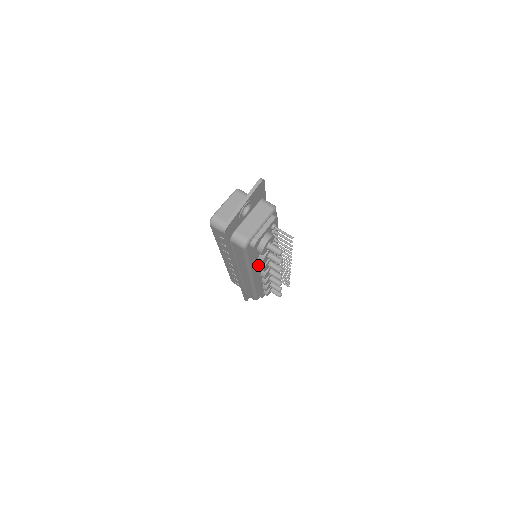
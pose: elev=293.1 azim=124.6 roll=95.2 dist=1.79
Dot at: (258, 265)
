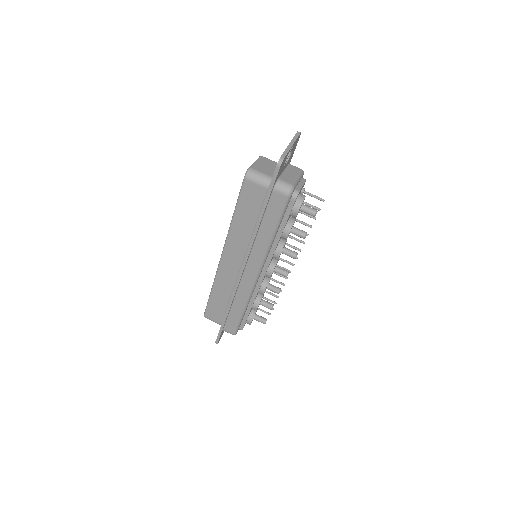
Dot at: (276, 246)
